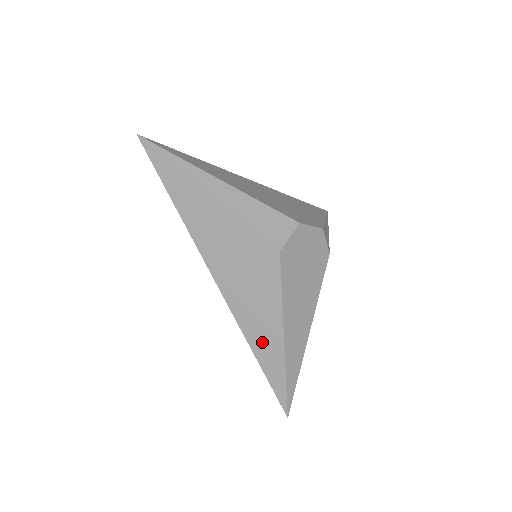
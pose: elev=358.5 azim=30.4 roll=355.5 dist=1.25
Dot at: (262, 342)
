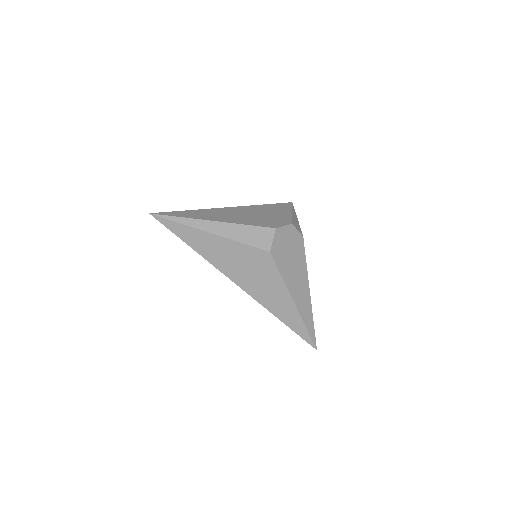
Dot at: (282, 311)
